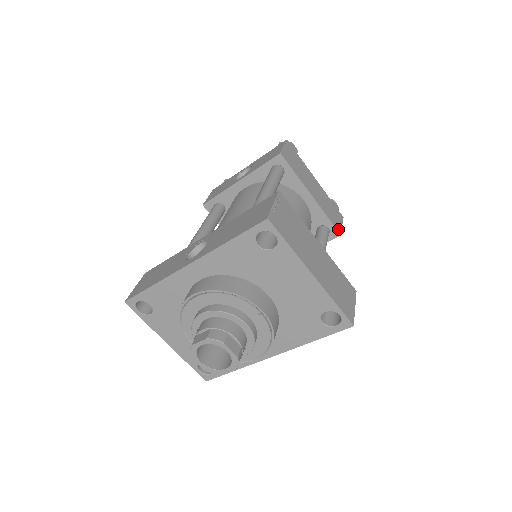
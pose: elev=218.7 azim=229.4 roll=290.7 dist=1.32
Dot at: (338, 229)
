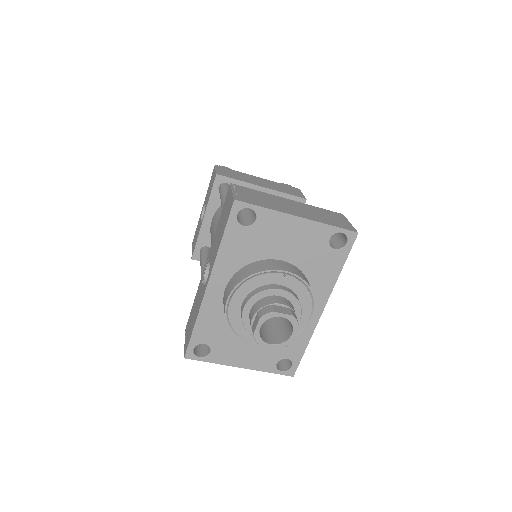
Dot at: (301, 197)
